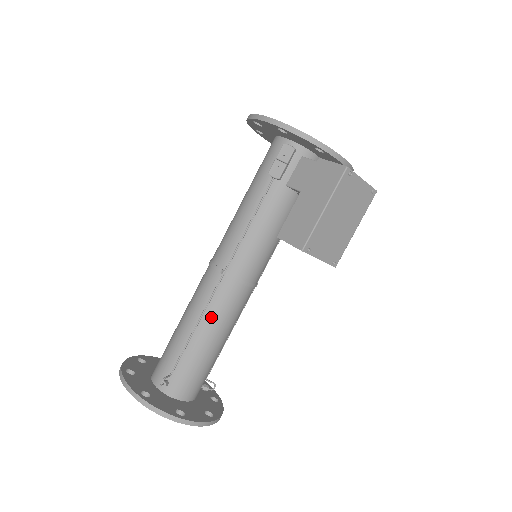
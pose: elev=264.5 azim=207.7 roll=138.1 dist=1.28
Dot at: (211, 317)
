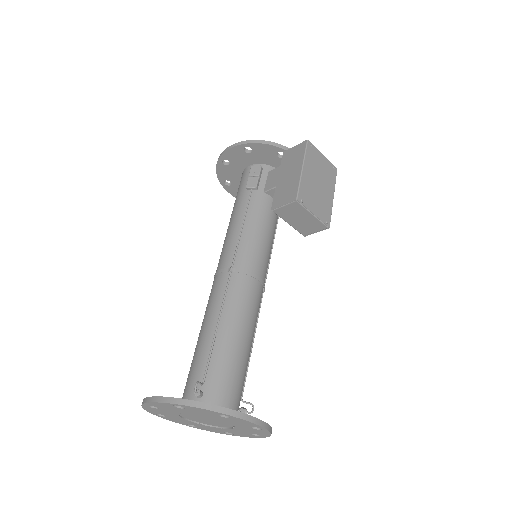
Dot at: (230, 312)
